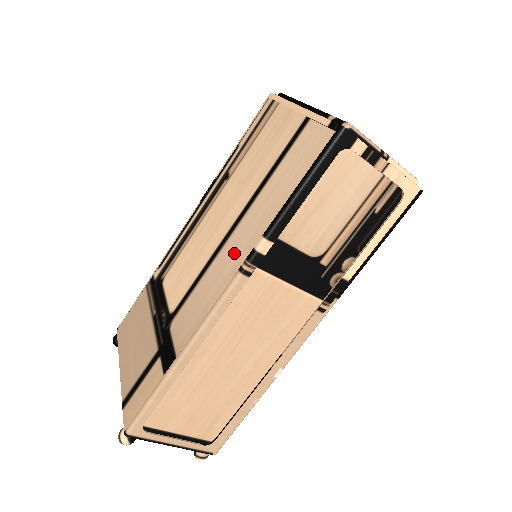
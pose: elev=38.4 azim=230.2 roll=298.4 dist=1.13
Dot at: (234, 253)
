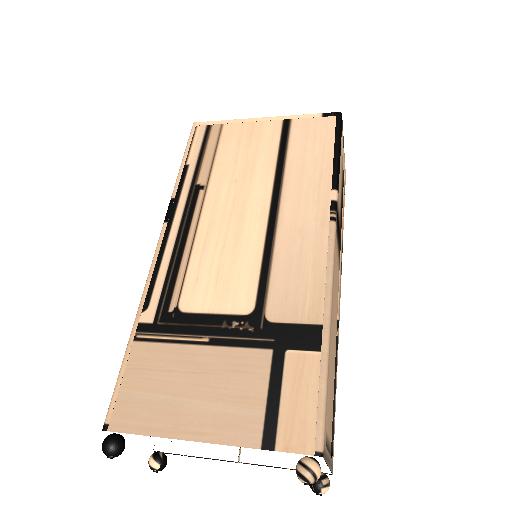
Dot at: (305, 217)
